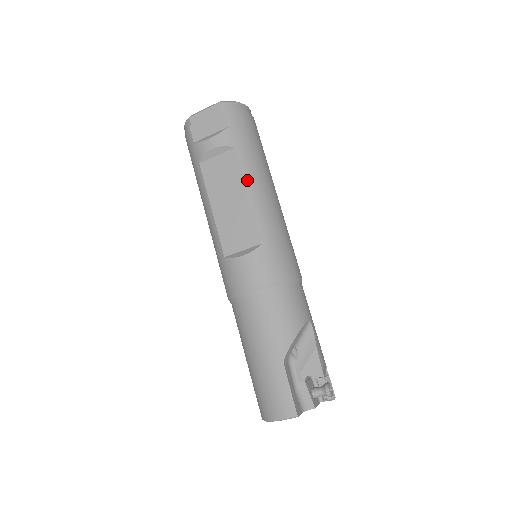
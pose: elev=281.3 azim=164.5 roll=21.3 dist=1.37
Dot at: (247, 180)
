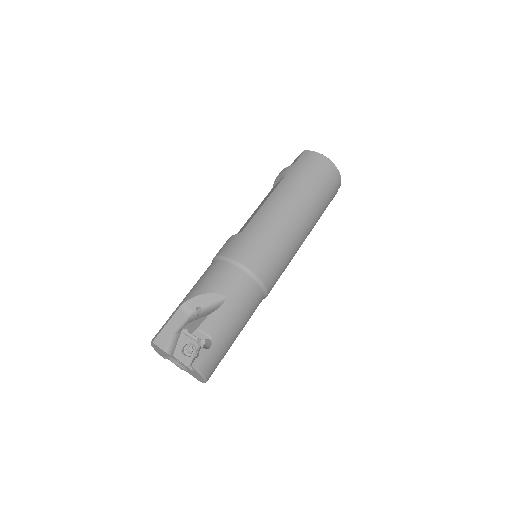
Dot at: (272, 194)
